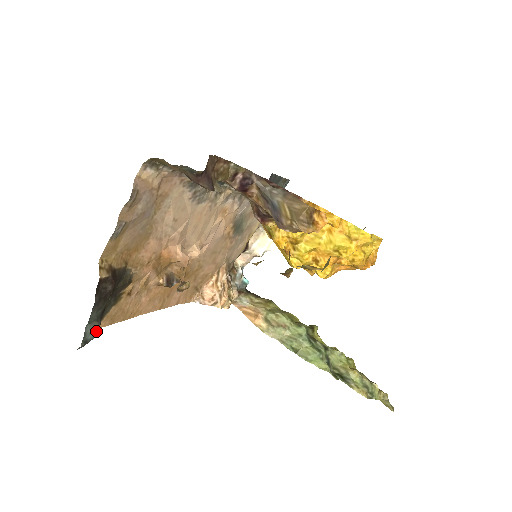
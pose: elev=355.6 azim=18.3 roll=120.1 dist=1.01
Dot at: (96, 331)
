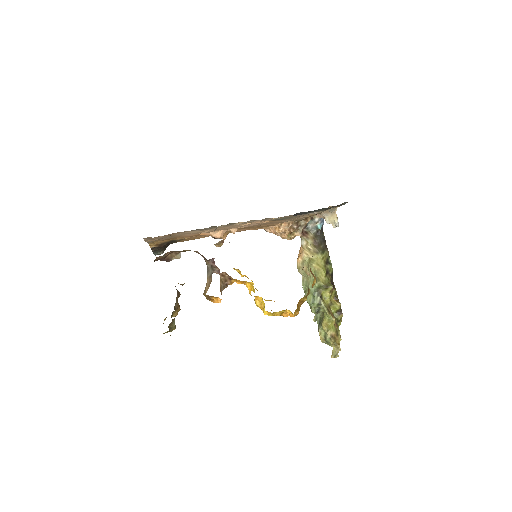
Dot at: occluded
